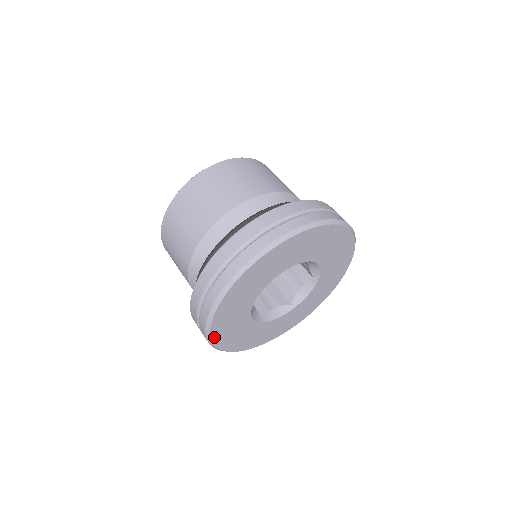
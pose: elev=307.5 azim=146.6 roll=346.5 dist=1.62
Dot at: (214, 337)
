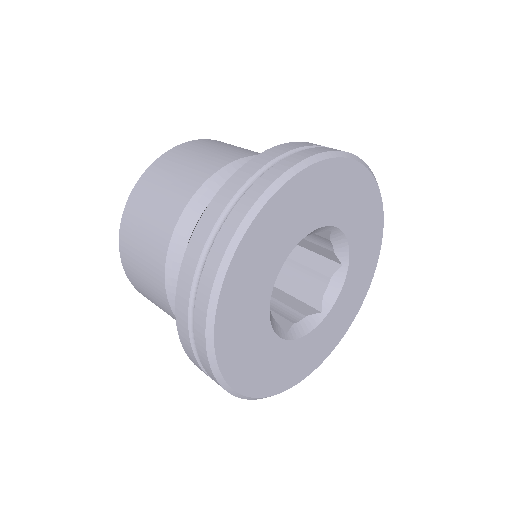
Dot at: (249, 233)
